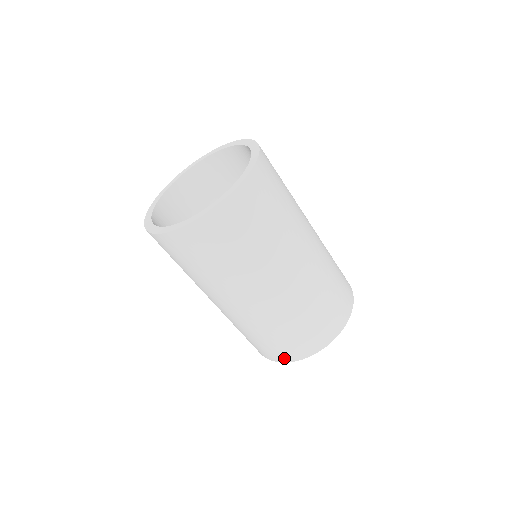
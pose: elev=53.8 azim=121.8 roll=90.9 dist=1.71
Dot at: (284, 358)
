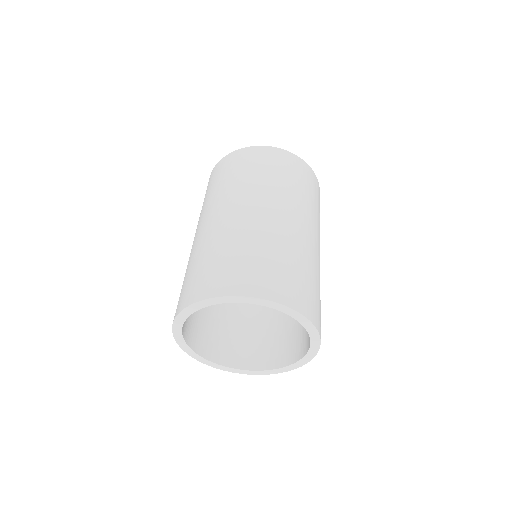
Dot at: (228, 288)
